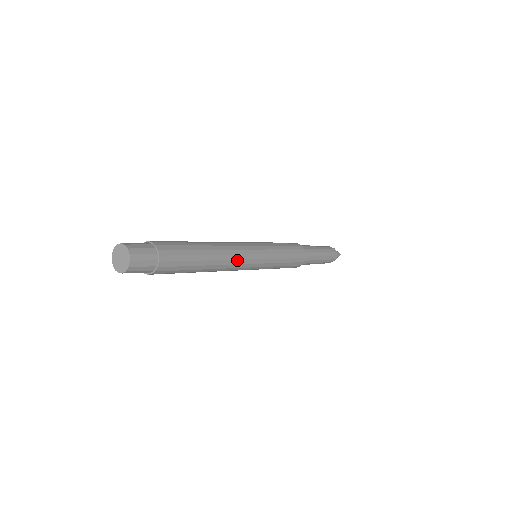
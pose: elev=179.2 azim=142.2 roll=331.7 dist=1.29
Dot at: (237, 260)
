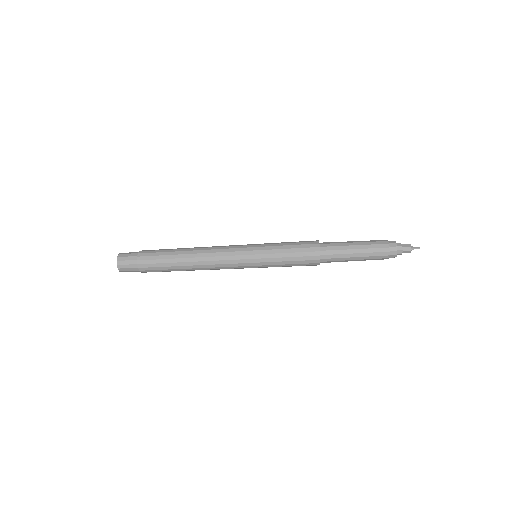
Dot at: (216, 257)
